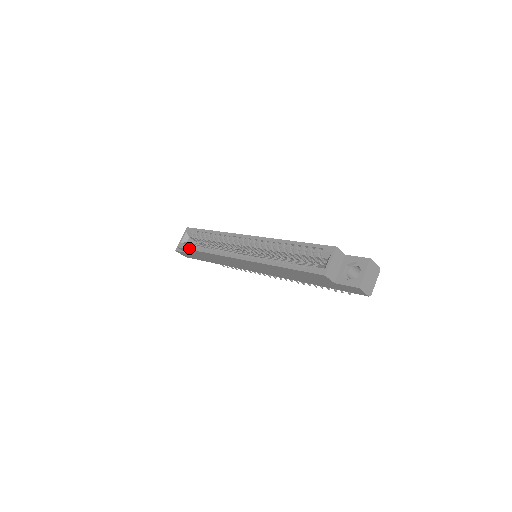
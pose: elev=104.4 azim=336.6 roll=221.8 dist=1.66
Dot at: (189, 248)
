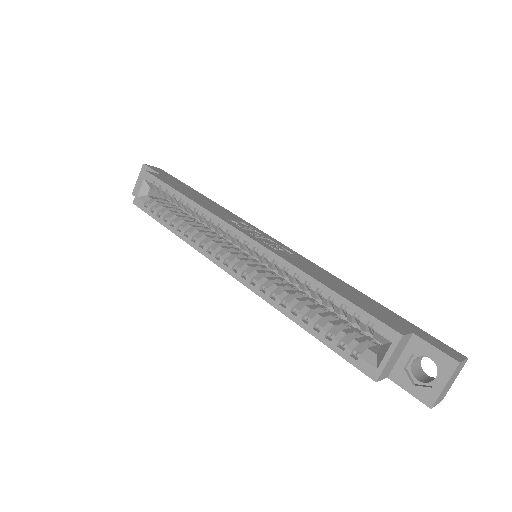
Dot at: (150, 214)
